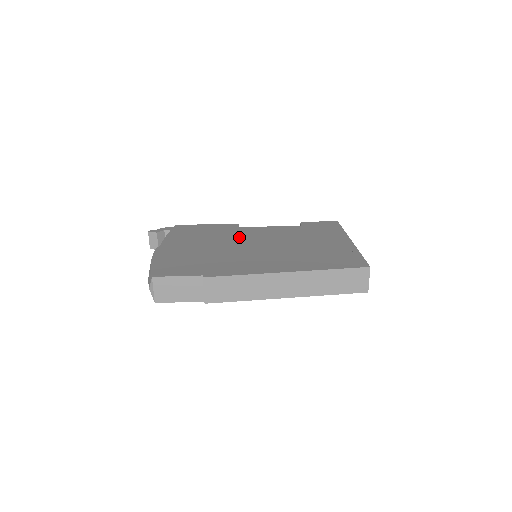
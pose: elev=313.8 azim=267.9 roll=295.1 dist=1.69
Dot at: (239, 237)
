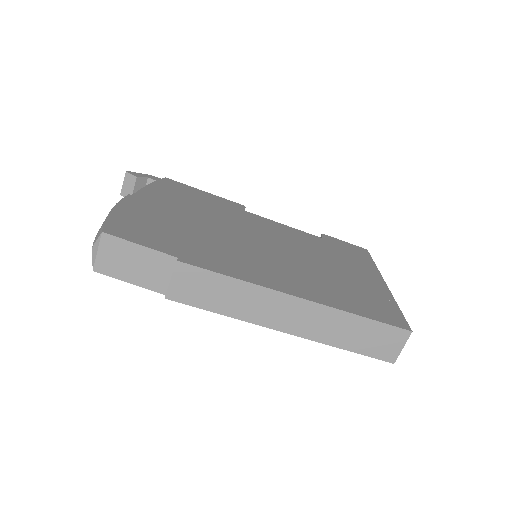
Dot at: (242, 223)
